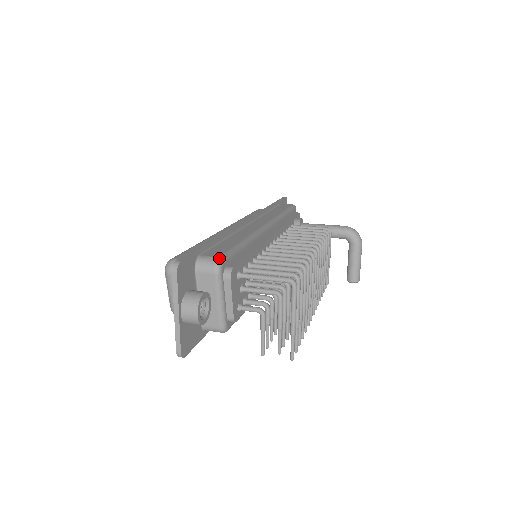
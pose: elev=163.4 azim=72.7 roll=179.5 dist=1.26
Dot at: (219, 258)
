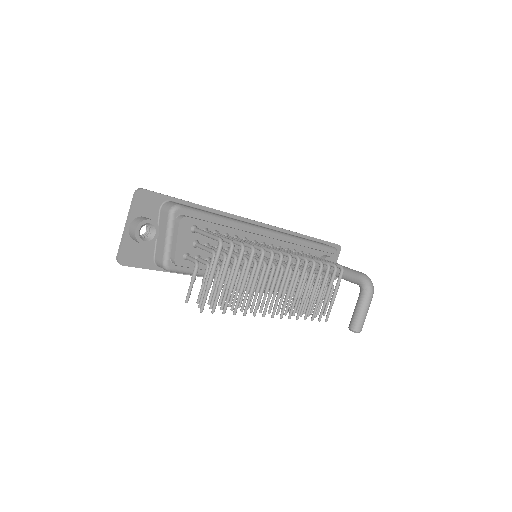
Dot at: (178, 204)
